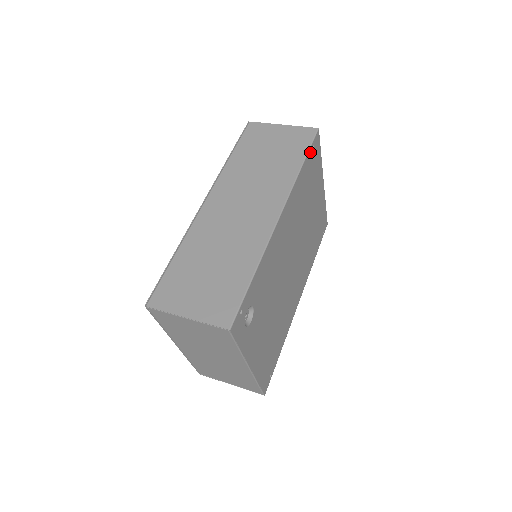
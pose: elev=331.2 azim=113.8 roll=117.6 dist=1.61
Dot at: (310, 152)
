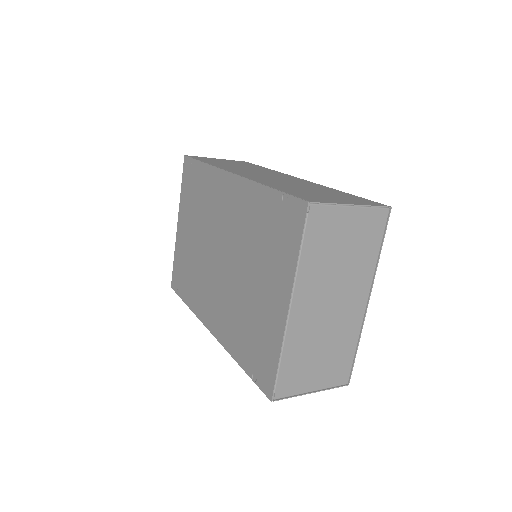
Dot at: occluded
